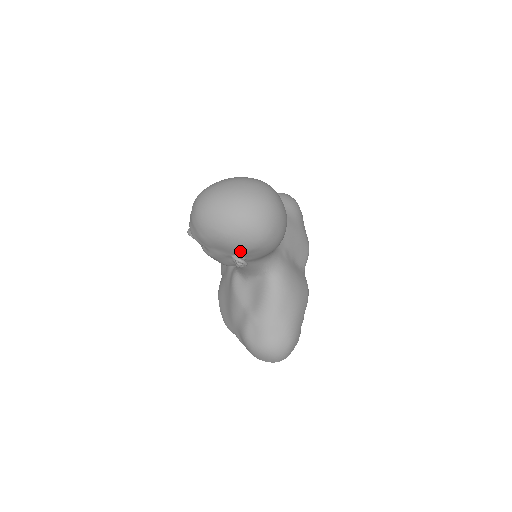
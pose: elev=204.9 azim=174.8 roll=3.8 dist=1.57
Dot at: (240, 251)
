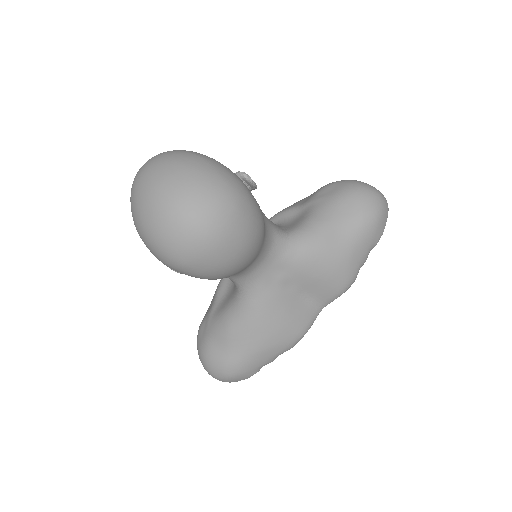
Dot at: occluded
